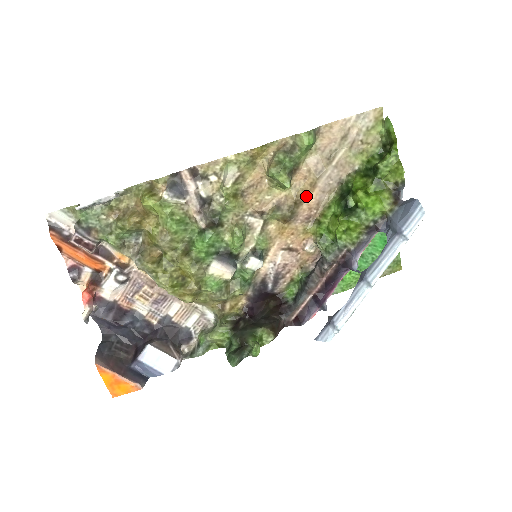
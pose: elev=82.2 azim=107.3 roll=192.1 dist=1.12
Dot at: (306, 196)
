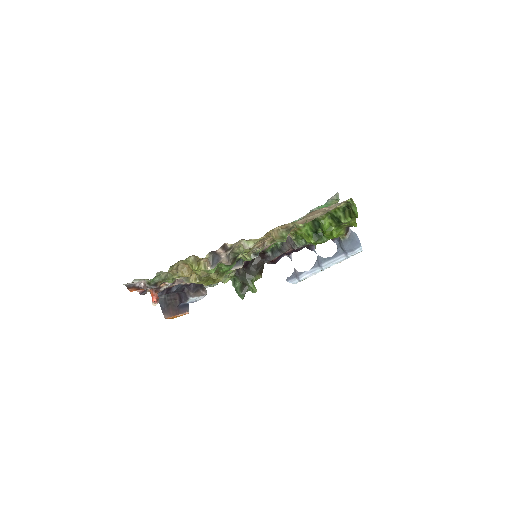
Dot at: (292, 230)
